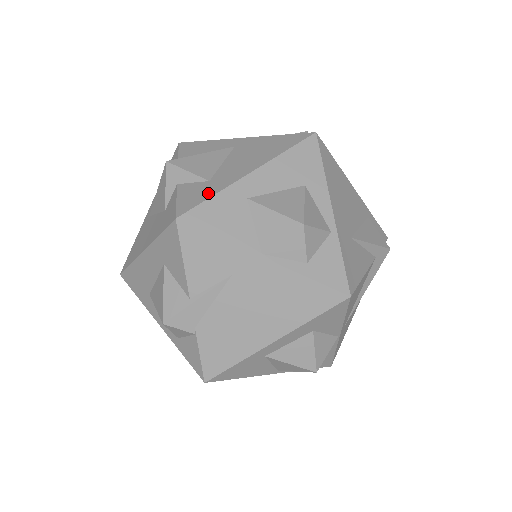
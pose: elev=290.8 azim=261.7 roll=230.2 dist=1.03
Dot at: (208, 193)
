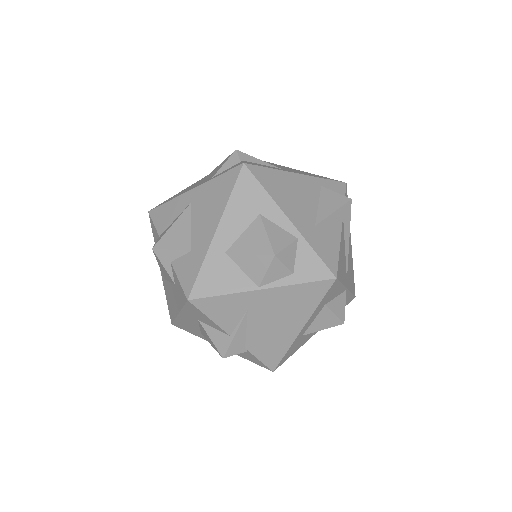
Dot at: (197, 265)
